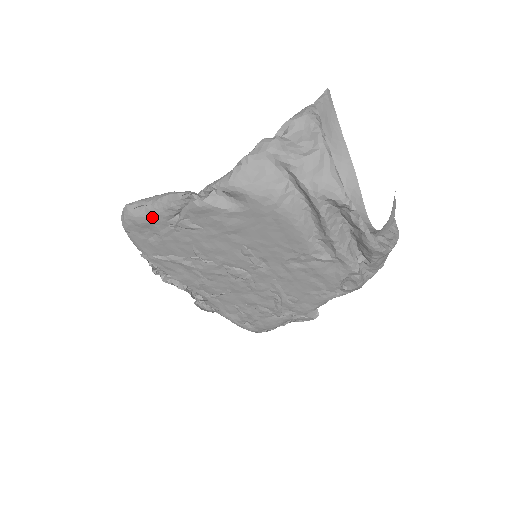
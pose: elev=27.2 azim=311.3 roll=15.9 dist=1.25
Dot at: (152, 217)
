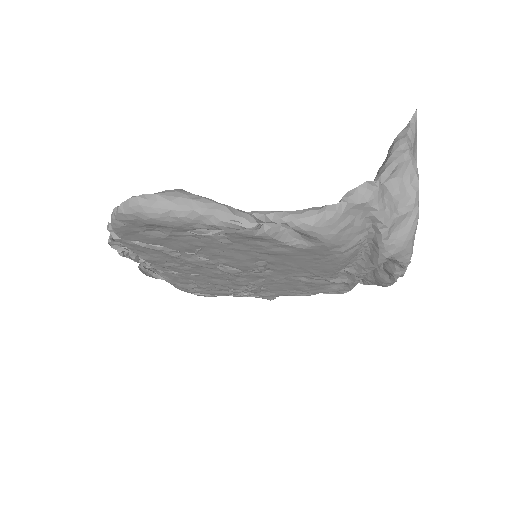
Dot at: (175, 223)
